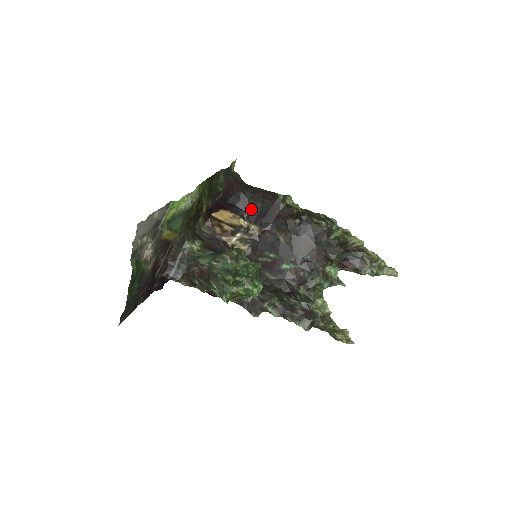
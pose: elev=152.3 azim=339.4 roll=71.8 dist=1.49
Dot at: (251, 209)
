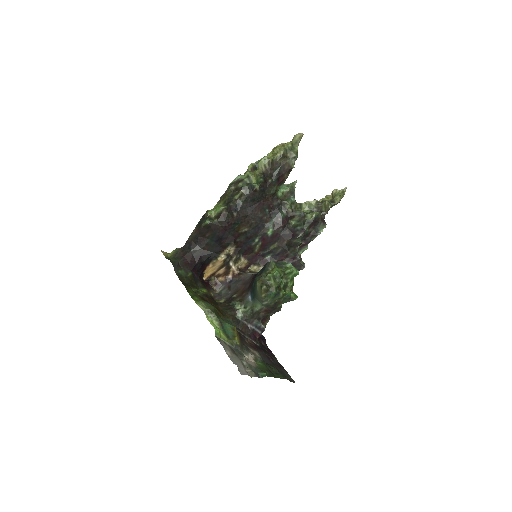
Dot at: (211, 249)
